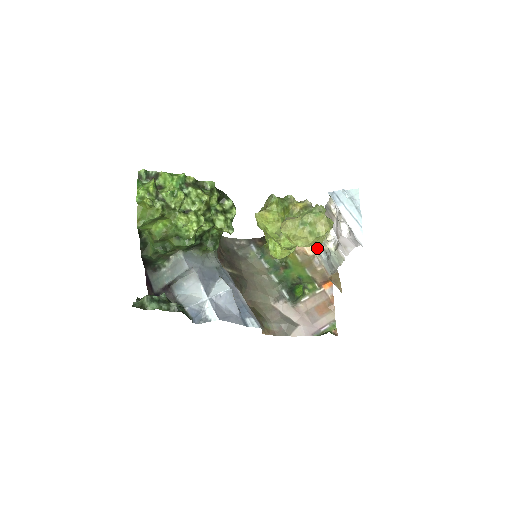
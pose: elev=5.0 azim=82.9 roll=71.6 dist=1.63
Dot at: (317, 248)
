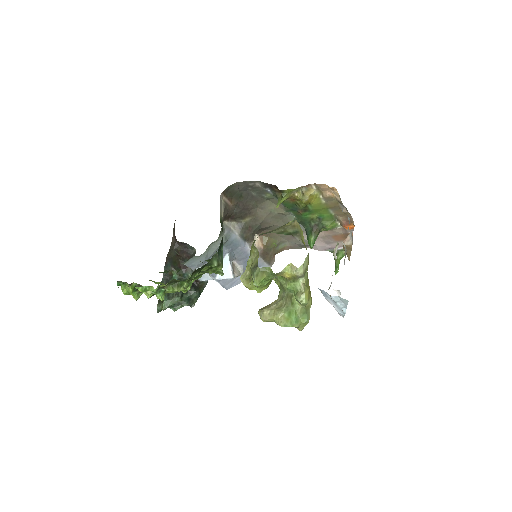
Dot at: occluded
